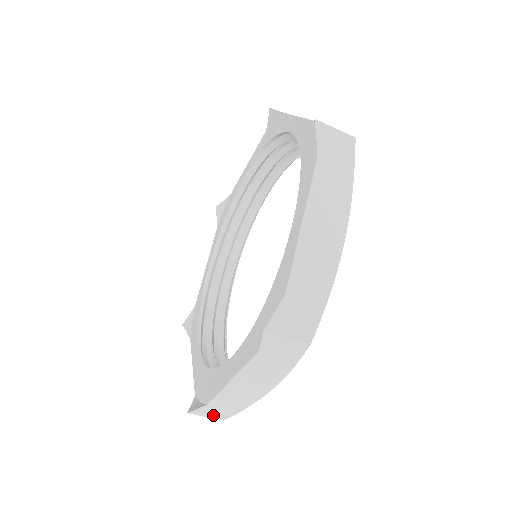
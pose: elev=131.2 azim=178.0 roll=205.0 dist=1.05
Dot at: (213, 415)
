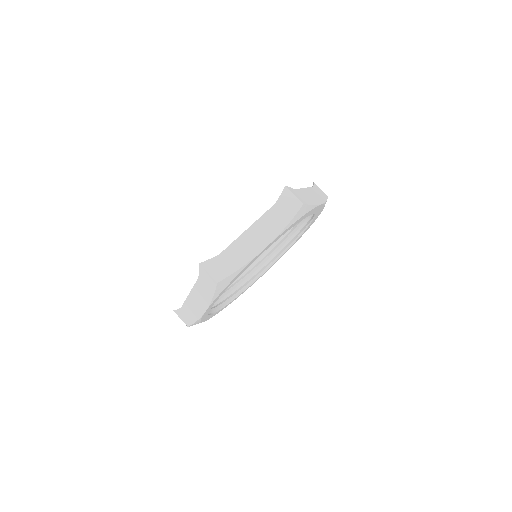
Dot at: (183, 319)
